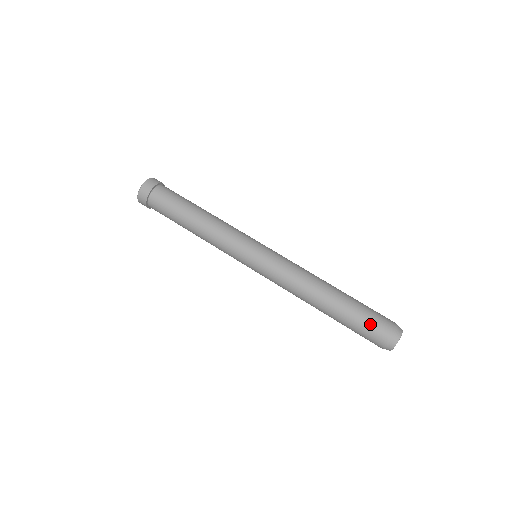
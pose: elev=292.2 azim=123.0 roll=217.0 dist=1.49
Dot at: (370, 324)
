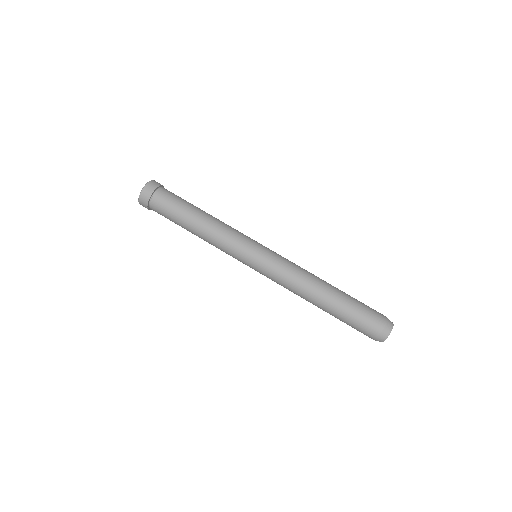
Dot at: (367, 314)
